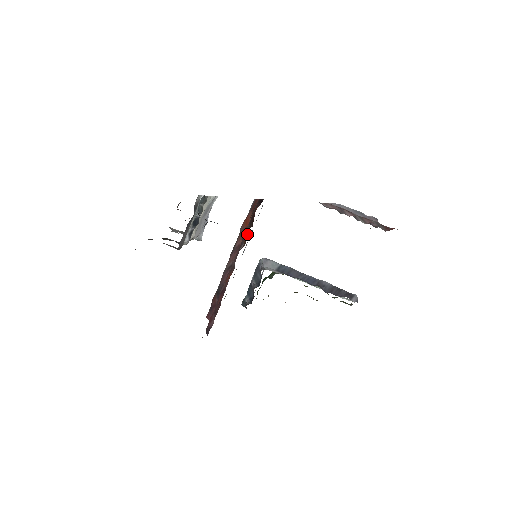
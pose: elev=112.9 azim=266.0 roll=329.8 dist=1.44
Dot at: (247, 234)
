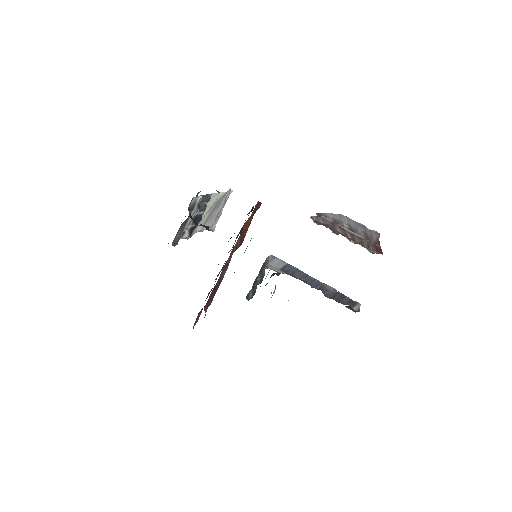
Dot at: occluded
